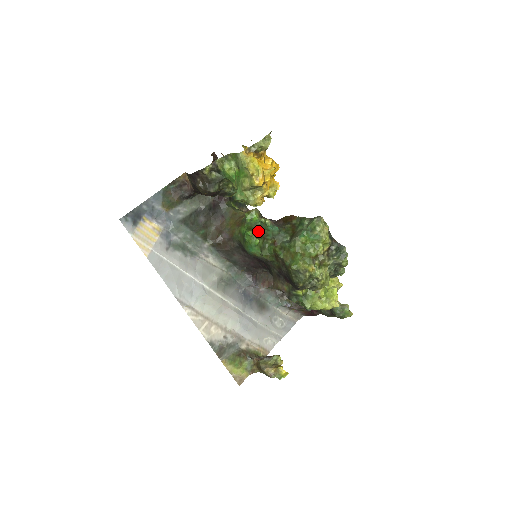
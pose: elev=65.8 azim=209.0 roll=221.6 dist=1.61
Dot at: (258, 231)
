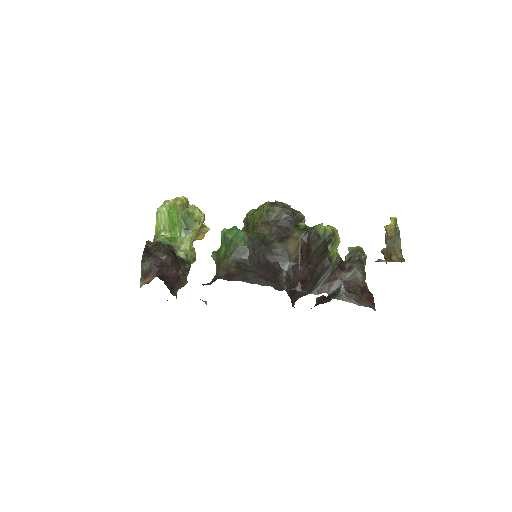
Dot at: occluded
